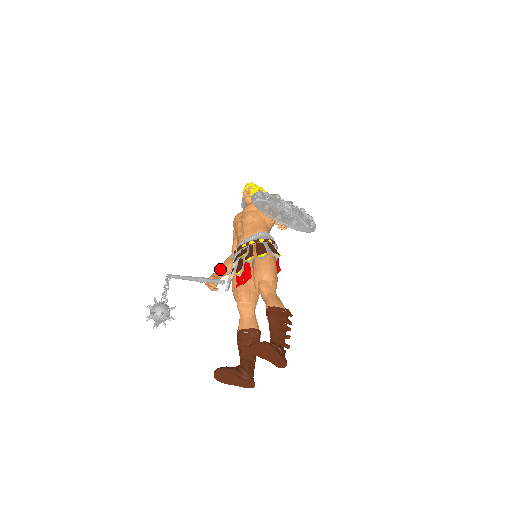
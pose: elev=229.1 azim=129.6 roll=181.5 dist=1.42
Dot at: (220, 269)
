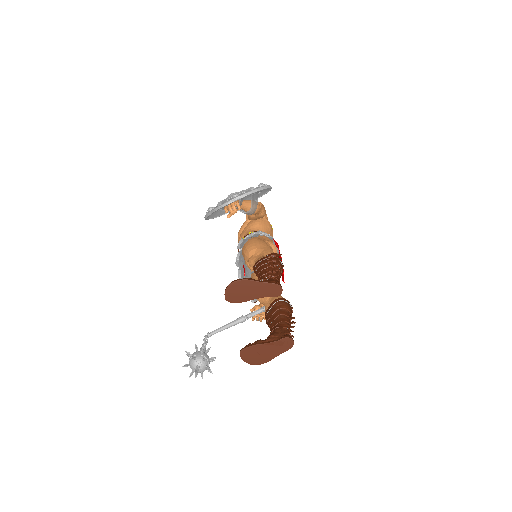
Dot at: occluded
